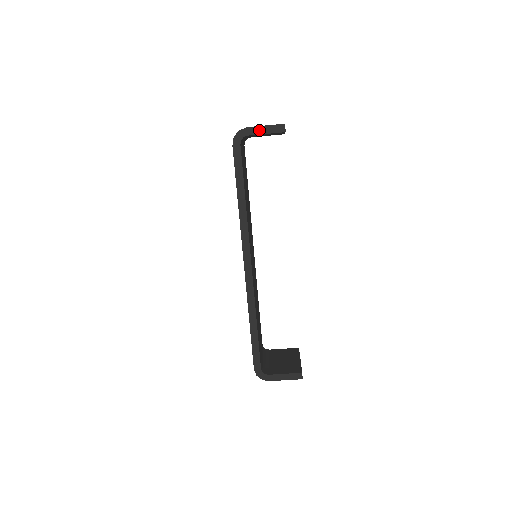
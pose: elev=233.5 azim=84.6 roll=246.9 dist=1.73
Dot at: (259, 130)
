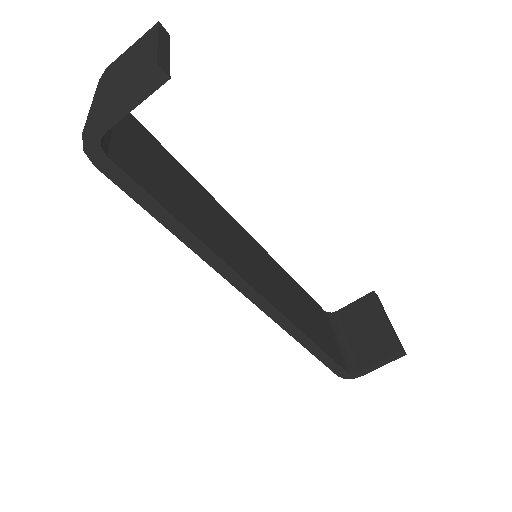
Dot at: (117, 109)
